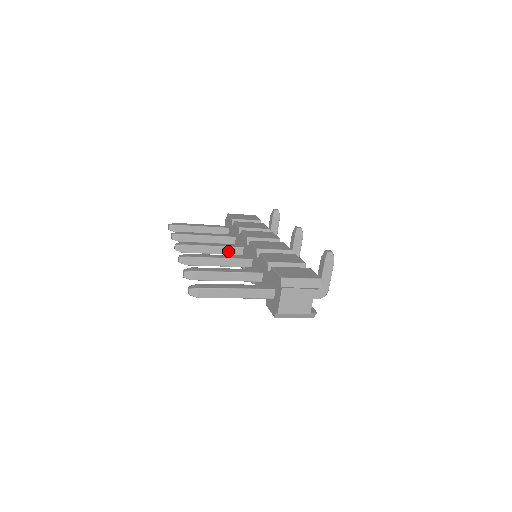
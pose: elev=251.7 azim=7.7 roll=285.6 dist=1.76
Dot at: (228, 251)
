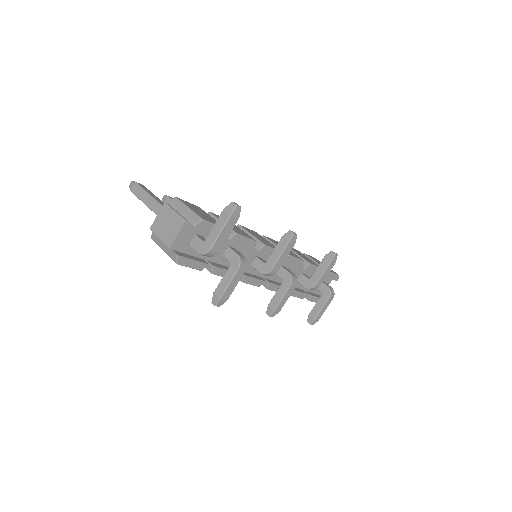
Dot at: occluded
